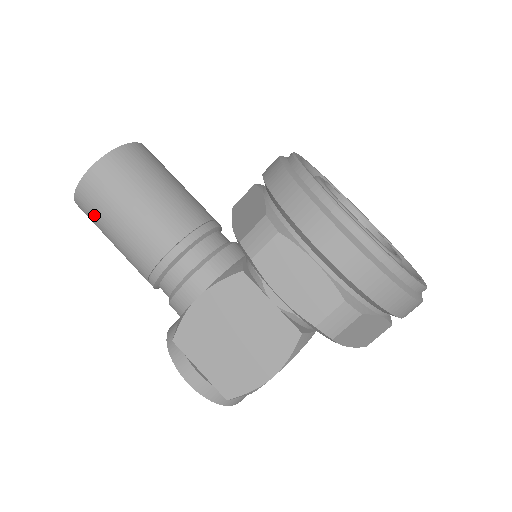
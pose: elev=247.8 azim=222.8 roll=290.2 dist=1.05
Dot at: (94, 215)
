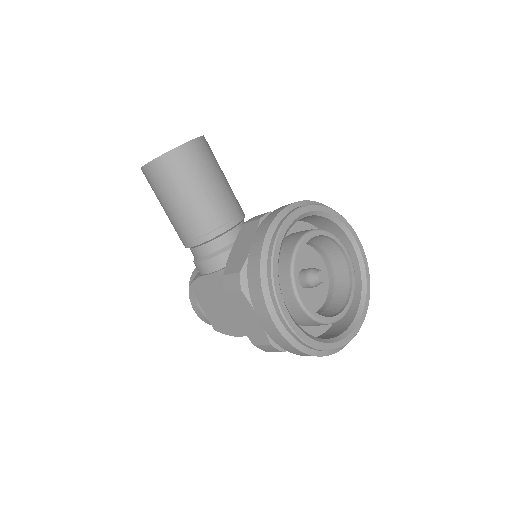
Dot at: (152, 189)
